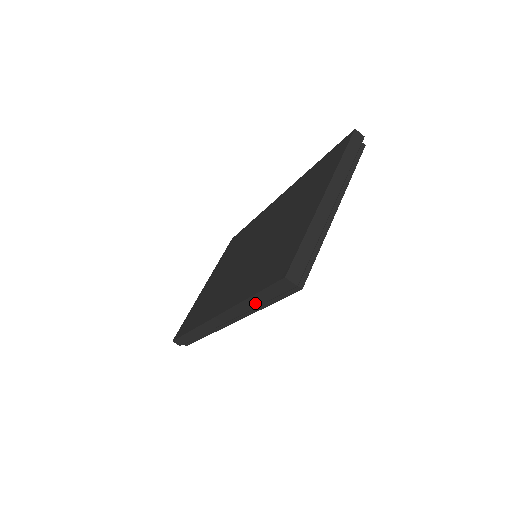
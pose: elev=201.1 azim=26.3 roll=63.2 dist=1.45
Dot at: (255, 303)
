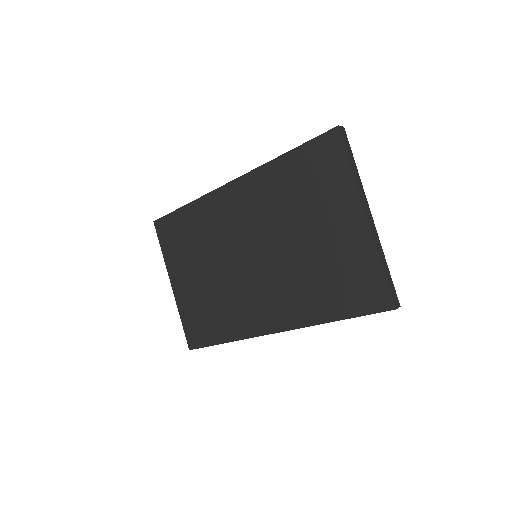
Dot at: occluded
